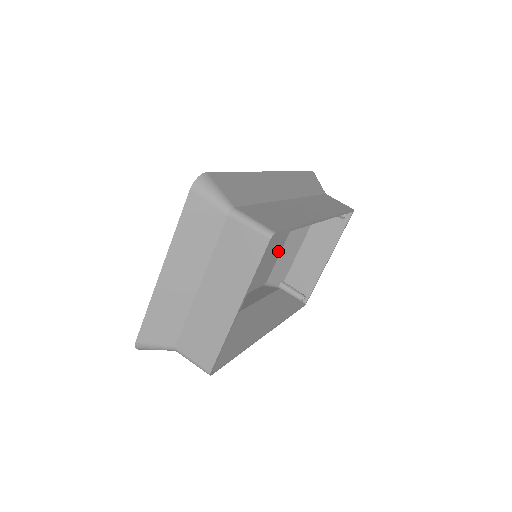
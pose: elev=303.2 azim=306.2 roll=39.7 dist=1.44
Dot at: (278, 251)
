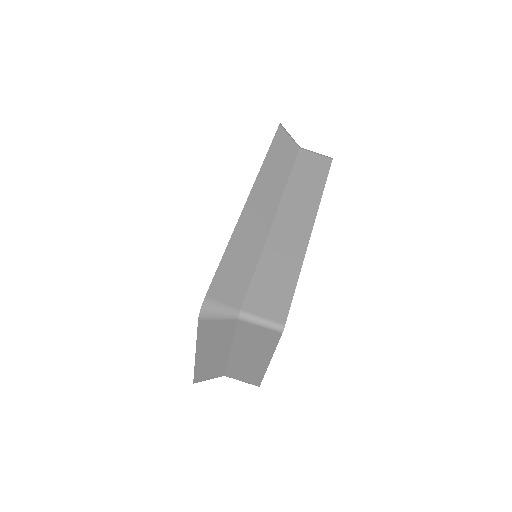
Dot at: occluded
